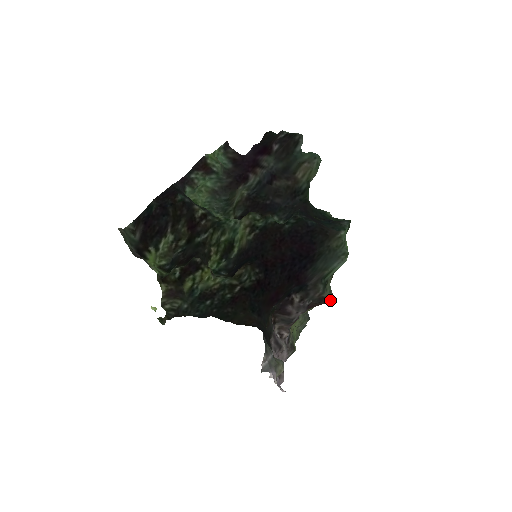
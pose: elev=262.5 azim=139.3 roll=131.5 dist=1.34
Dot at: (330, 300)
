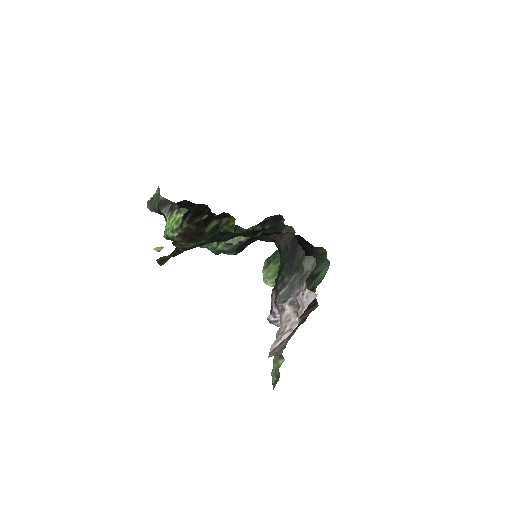
Dot at: (317, 304)
